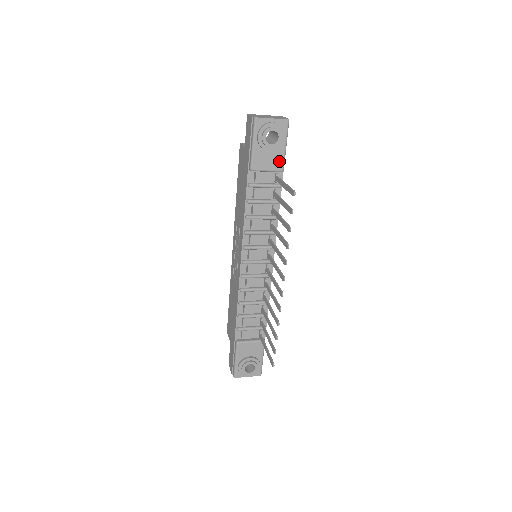
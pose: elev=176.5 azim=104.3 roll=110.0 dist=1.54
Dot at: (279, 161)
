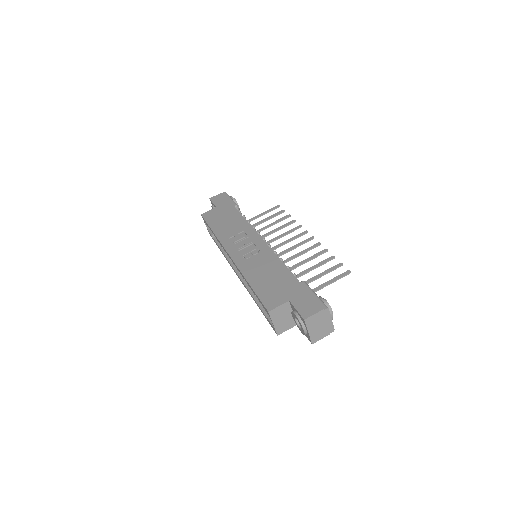
Dot at: occluded
